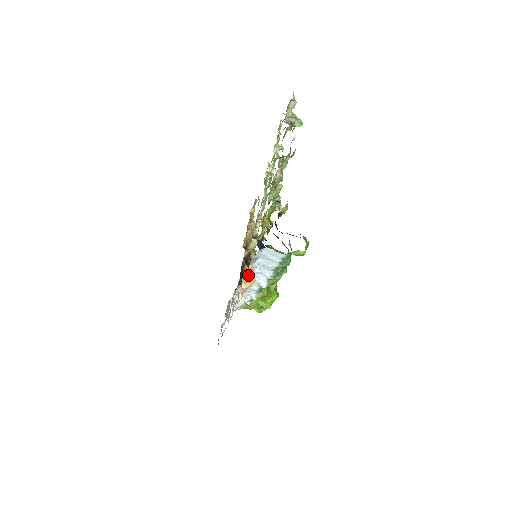
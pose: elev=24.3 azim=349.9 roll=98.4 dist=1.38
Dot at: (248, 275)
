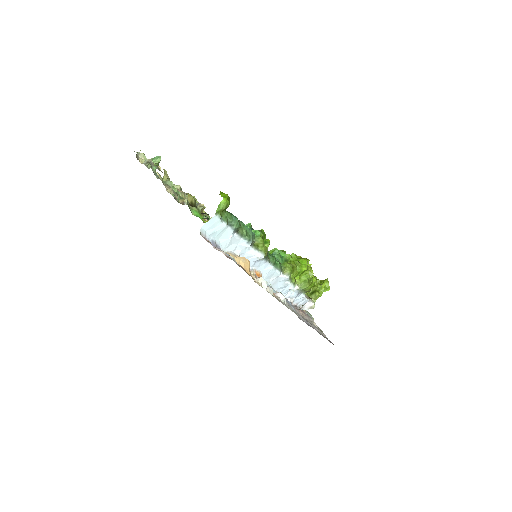
Dot at: occluded
